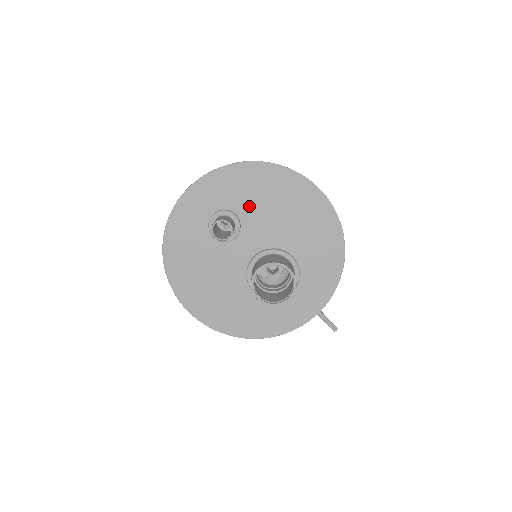
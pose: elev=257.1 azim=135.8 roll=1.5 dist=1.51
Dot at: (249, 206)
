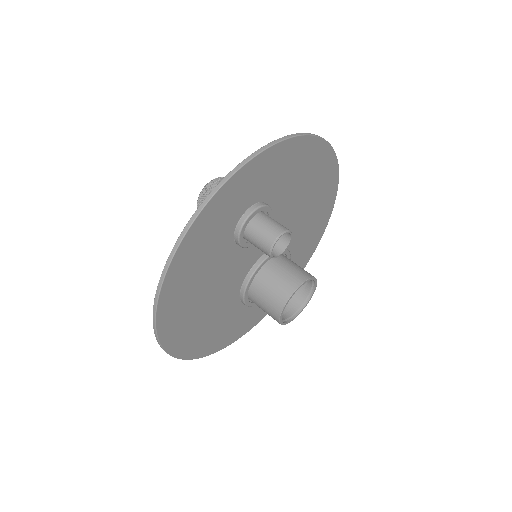
Dot at: (284, 196)
